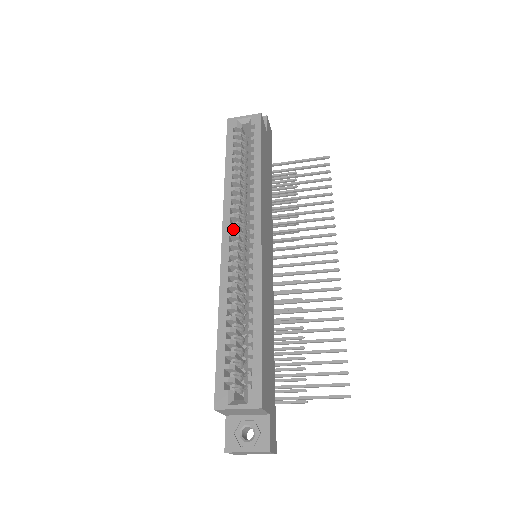
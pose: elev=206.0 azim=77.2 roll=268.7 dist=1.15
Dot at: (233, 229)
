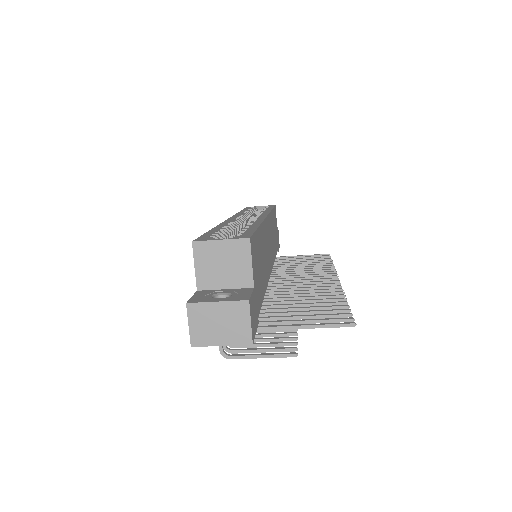
Dot at: occluded
